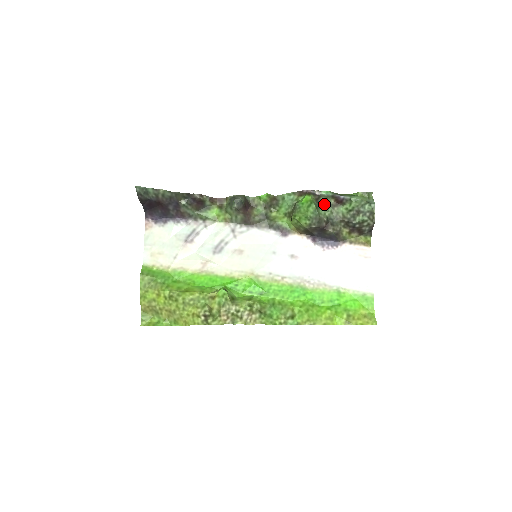
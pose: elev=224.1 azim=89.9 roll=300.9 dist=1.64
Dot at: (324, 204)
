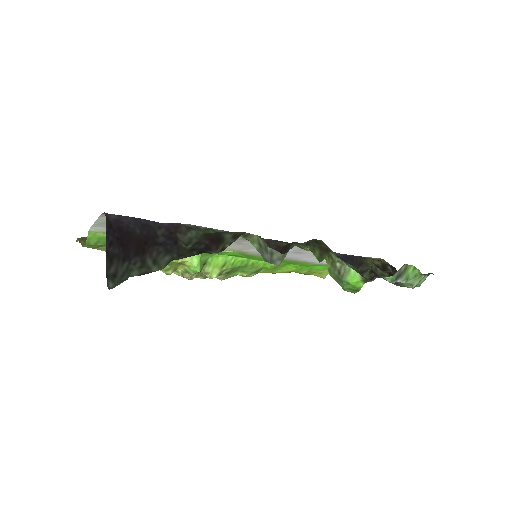
Dot at: (376, 267)
